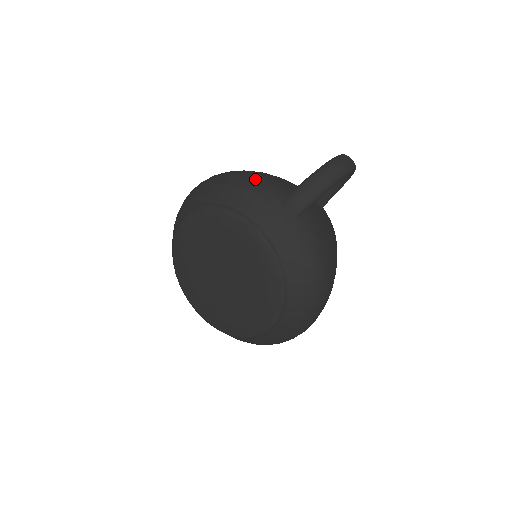
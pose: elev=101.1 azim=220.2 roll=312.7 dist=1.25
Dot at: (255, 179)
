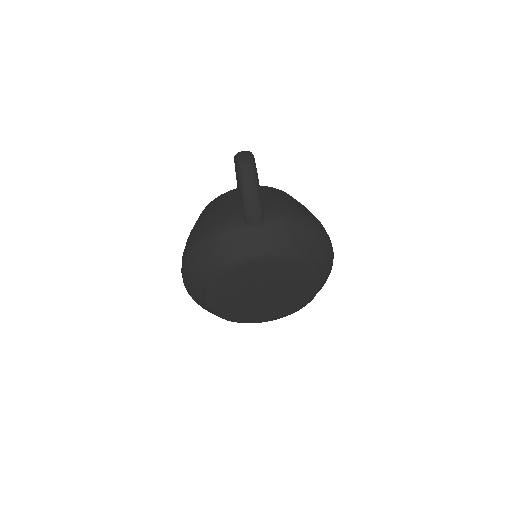
Dot at: (215, 233)
